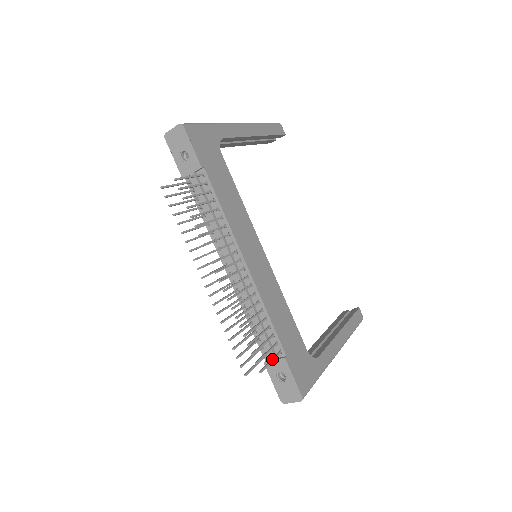
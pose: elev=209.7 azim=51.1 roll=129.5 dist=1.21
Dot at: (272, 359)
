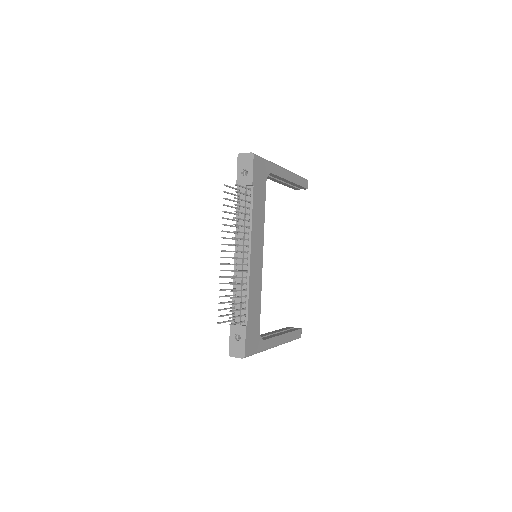
Dot at: (239, 322)
